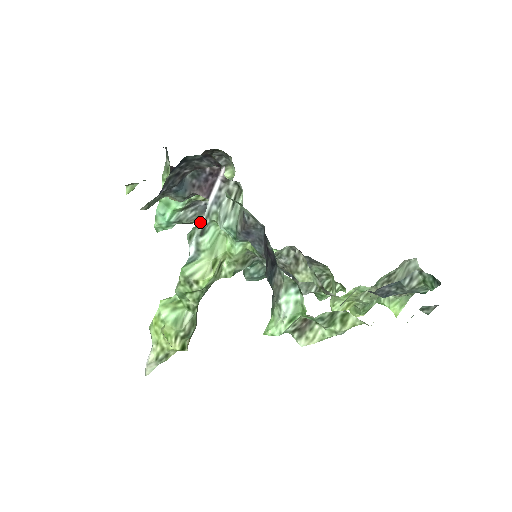
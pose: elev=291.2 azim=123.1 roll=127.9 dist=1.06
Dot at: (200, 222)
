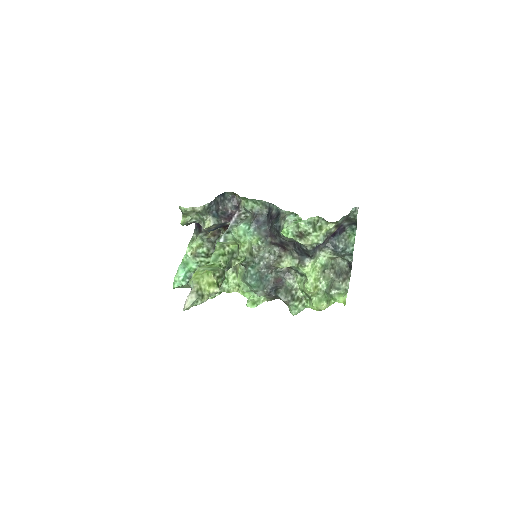
Dot at: (225, 231)
